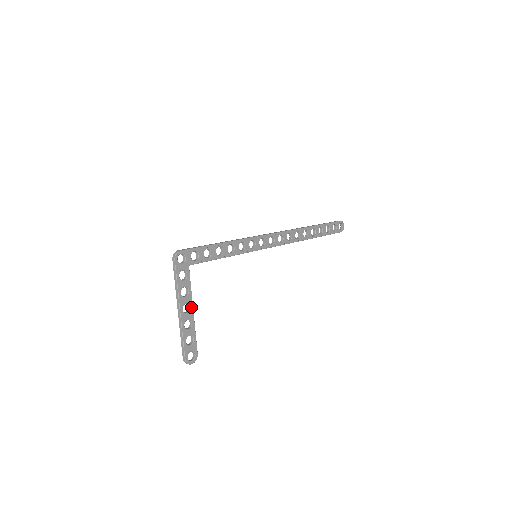
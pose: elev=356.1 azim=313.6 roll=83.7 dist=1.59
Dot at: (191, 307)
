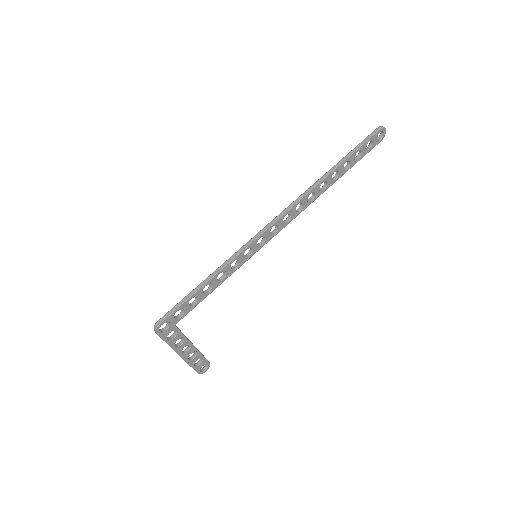
Dot at: (190, 345)
